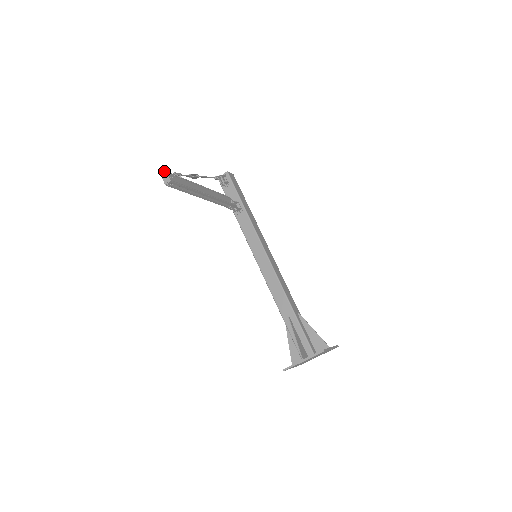
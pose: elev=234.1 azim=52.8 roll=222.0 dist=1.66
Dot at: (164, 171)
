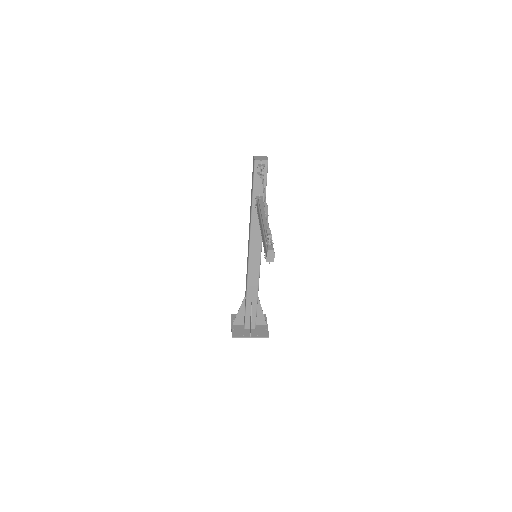
Dot at: (273, 250)
